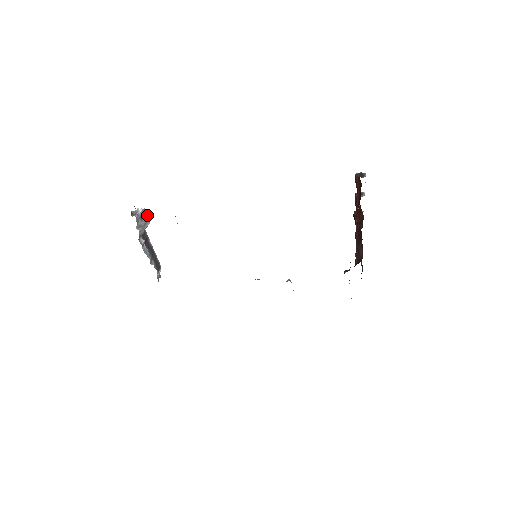
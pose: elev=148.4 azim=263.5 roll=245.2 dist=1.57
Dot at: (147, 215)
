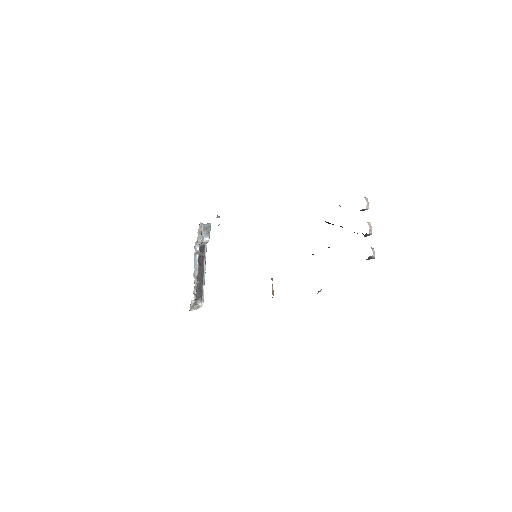
Dot at: occluded
